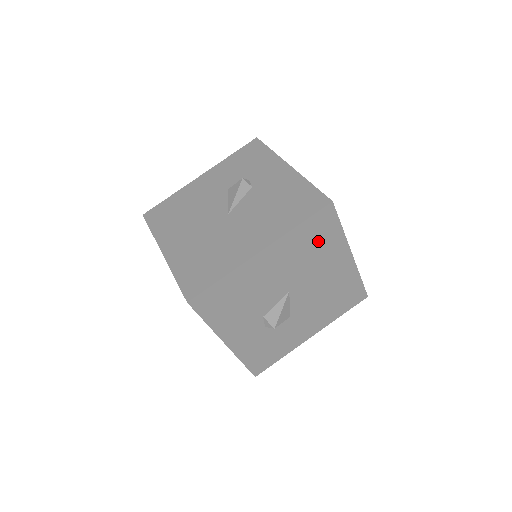
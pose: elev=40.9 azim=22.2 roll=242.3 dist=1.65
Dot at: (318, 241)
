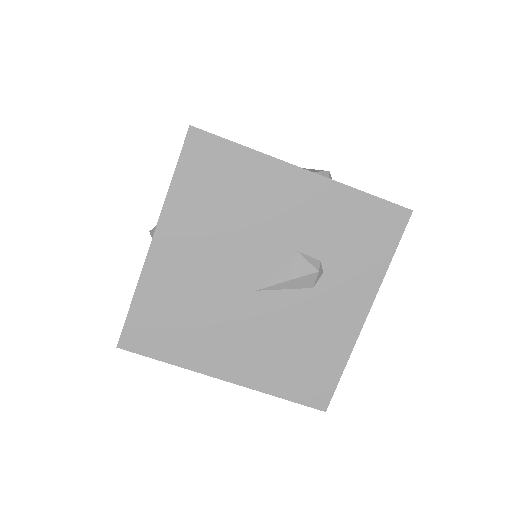
Dot at: occluded
